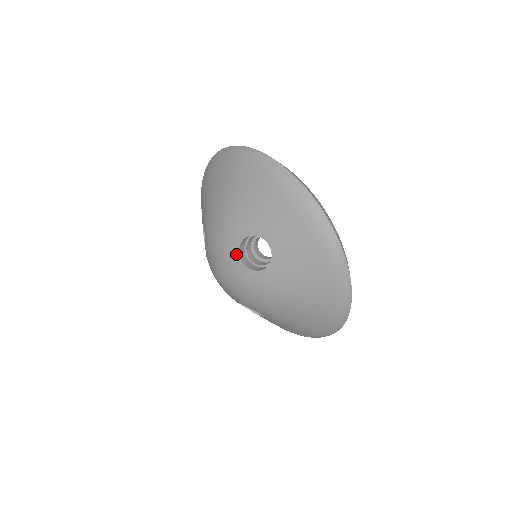
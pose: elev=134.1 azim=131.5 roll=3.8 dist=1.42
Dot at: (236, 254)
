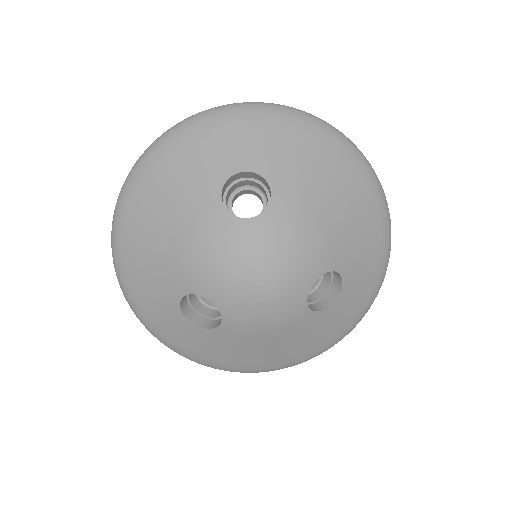
Dot at: (236, 222)
